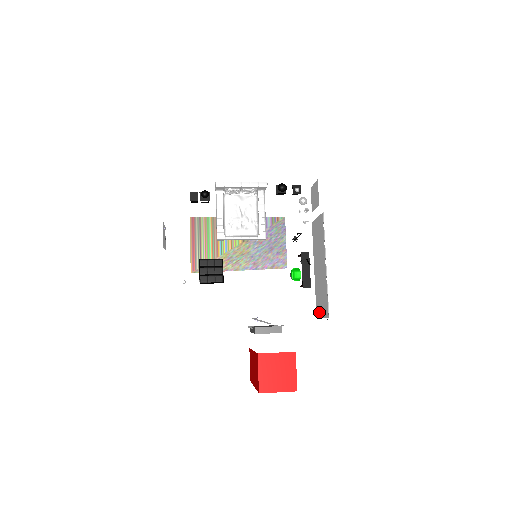
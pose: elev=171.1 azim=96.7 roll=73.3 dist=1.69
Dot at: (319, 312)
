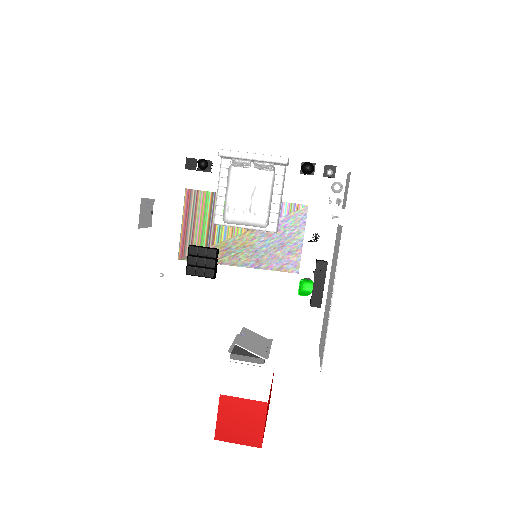
Dot at: (320, 347)
